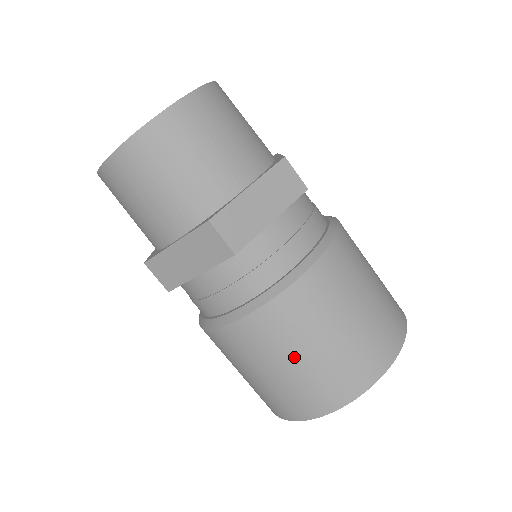
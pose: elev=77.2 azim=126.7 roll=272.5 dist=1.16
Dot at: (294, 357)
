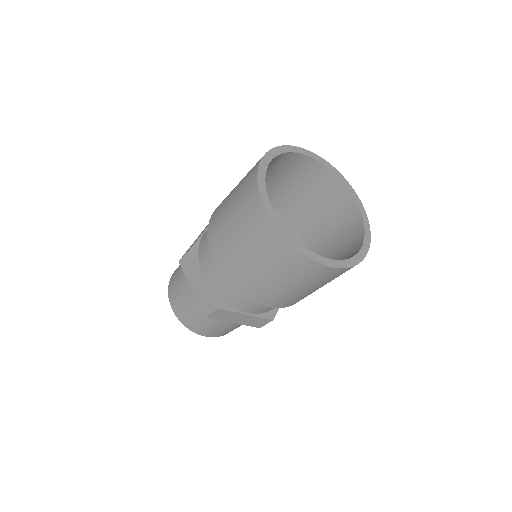
Dot at: (229, 223)
